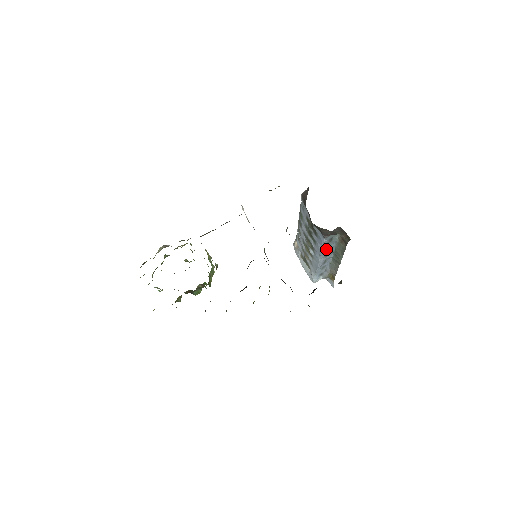
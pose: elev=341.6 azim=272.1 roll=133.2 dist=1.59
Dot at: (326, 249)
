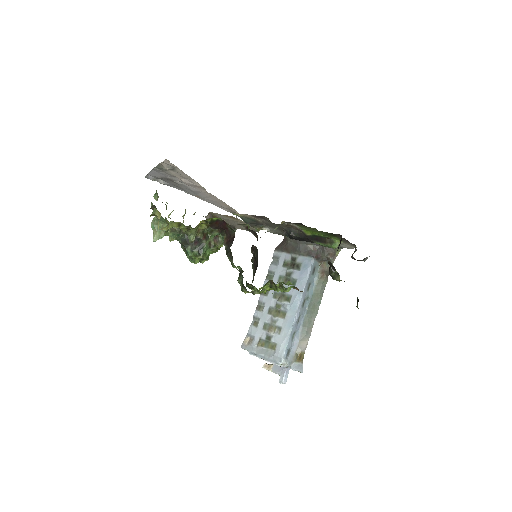
Dot at: (307, 287)
